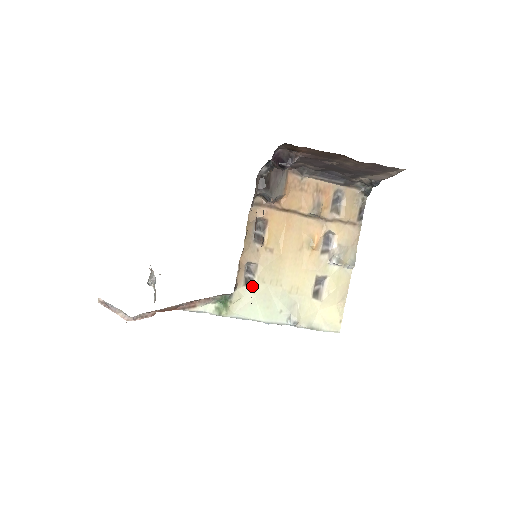
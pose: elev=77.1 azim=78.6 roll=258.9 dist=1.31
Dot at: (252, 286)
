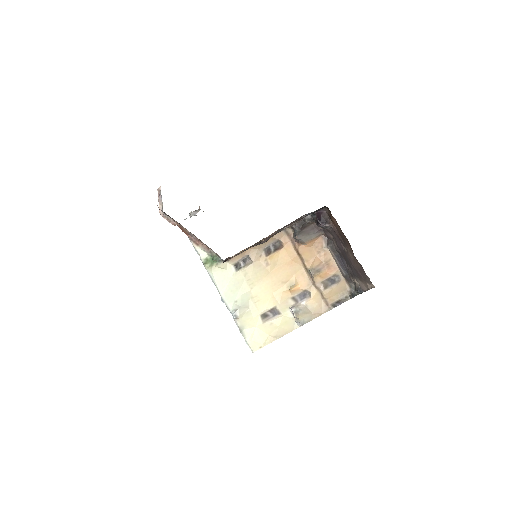
Dot at: (237, 270)
